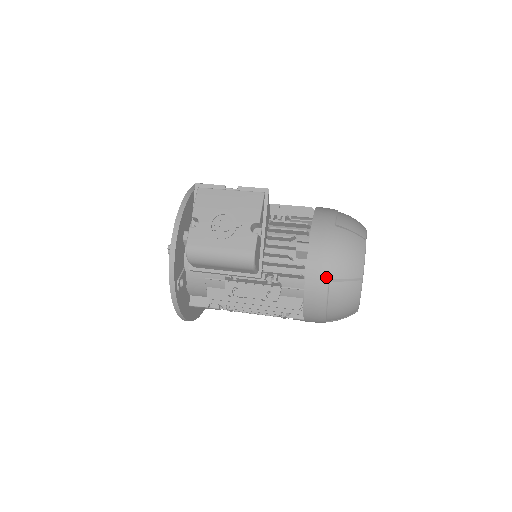
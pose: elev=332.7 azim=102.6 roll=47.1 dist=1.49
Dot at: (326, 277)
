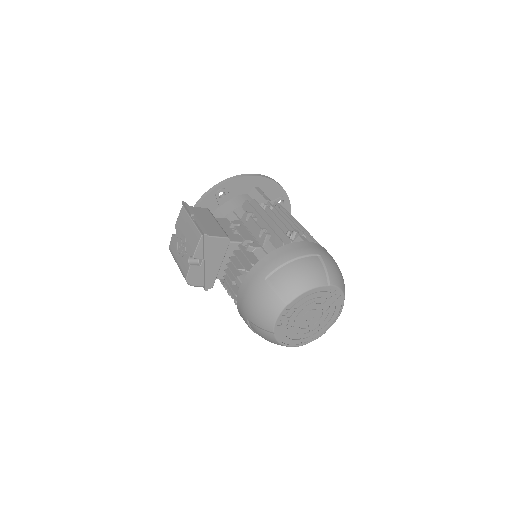
Dot at: (245, 316)
